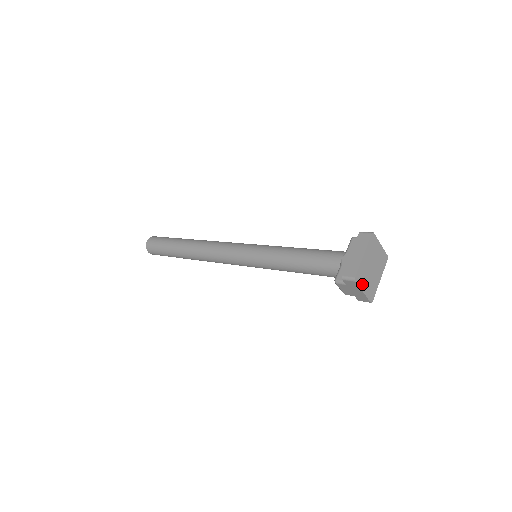
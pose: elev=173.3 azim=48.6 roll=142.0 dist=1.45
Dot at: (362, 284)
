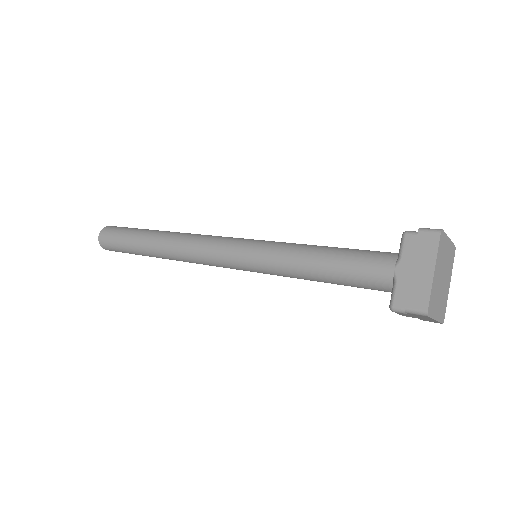
Dot at: (434, 311)
